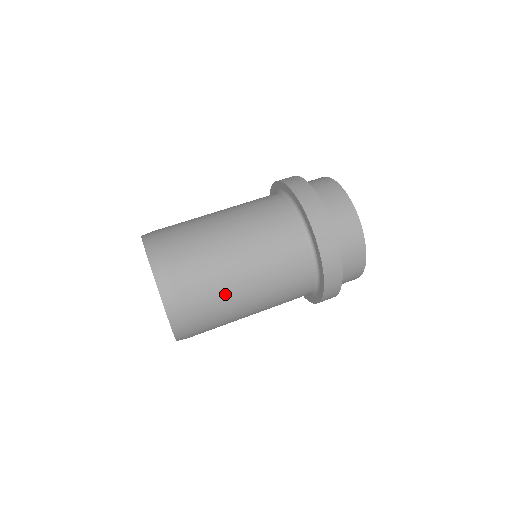
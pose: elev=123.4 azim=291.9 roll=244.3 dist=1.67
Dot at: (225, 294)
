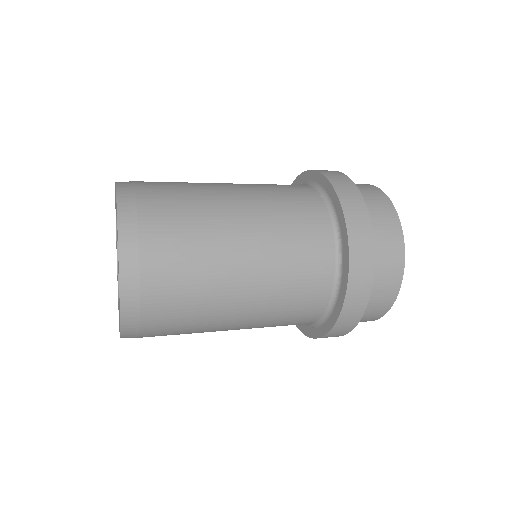
Dot at: (208, 302)
